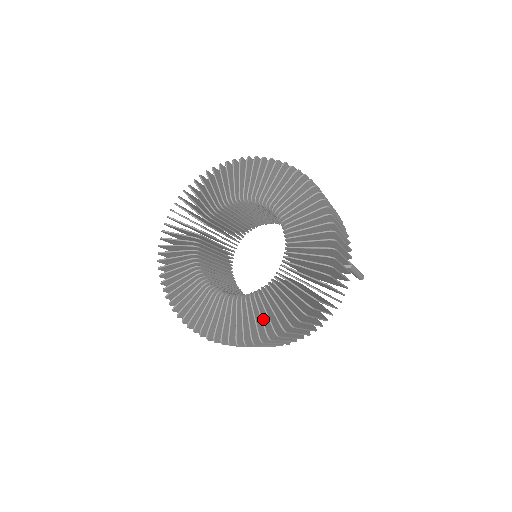
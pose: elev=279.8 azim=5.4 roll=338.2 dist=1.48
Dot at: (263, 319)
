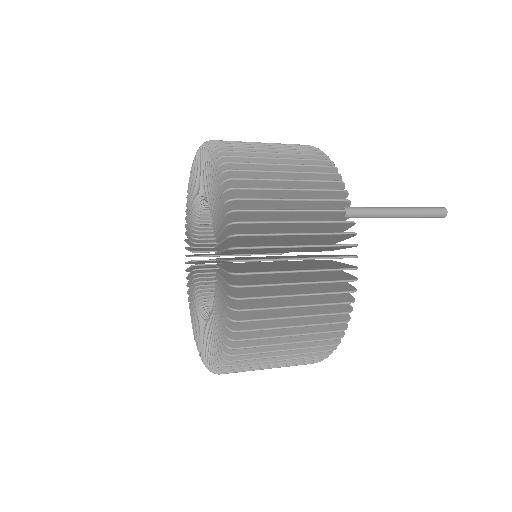
Dot at: occluded
